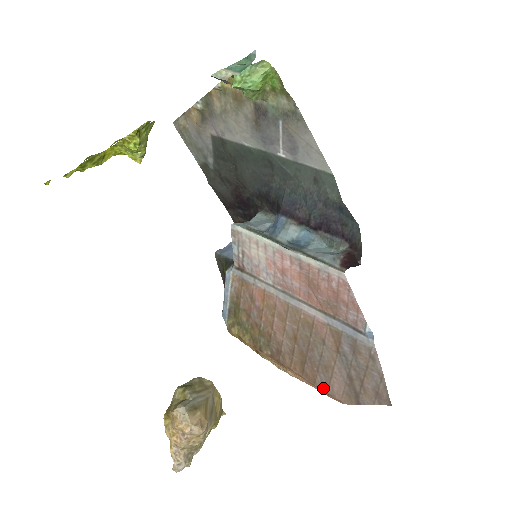
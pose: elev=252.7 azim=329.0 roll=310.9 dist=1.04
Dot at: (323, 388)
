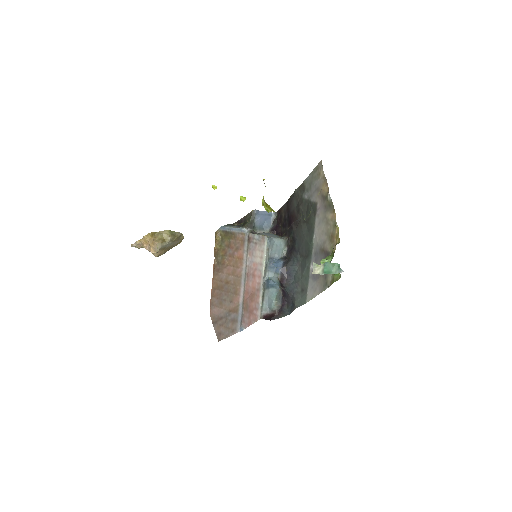
Dot at: (212, 302)
